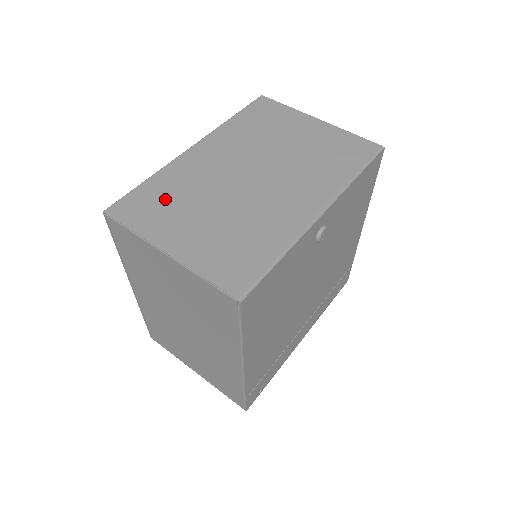
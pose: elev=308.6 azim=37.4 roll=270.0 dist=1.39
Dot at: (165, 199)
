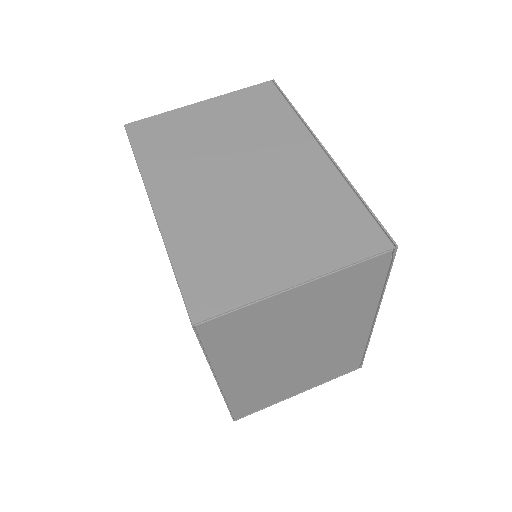
Dot at: (218, 258)
